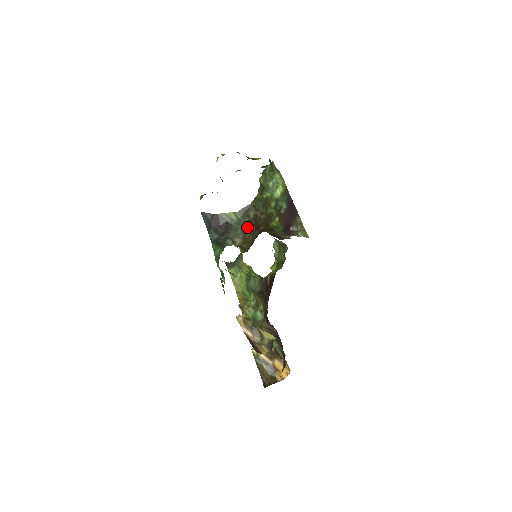
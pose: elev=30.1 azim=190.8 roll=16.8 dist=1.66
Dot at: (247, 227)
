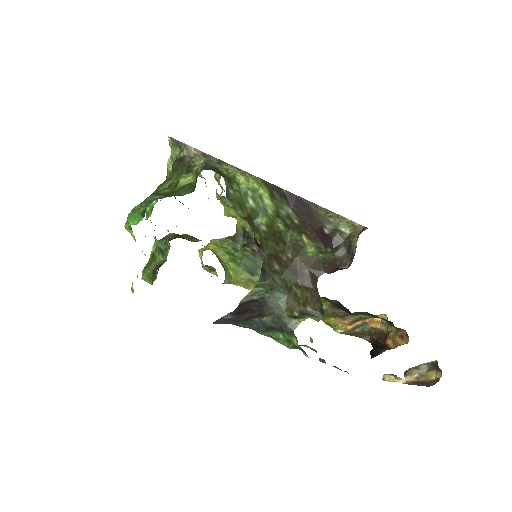
Dot at: (287, 285)
